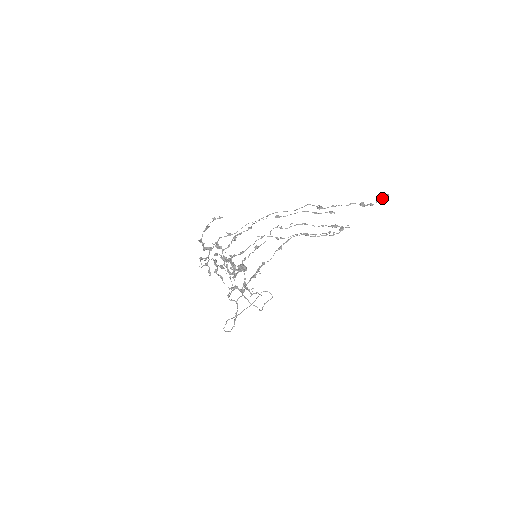
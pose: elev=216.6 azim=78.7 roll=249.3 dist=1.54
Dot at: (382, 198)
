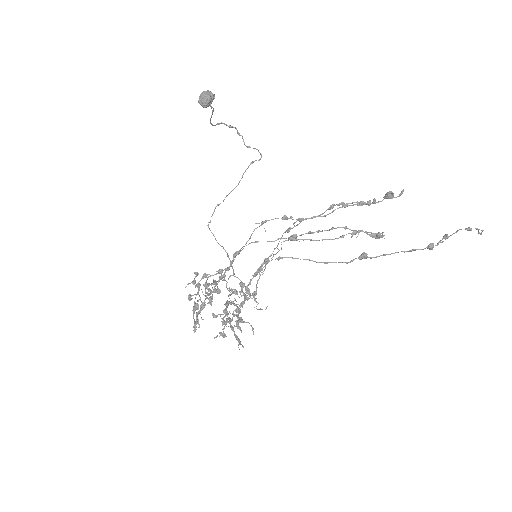
Dot at: occluded
